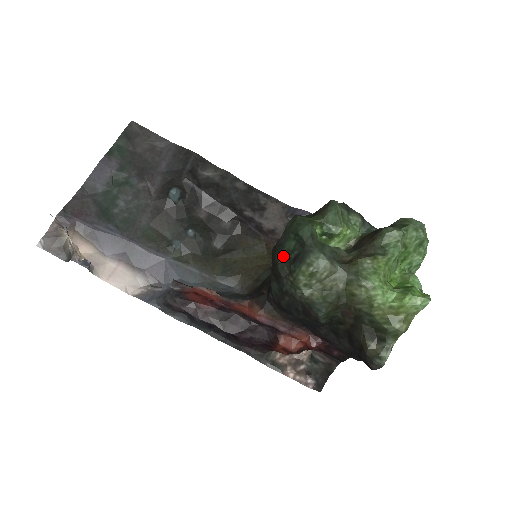
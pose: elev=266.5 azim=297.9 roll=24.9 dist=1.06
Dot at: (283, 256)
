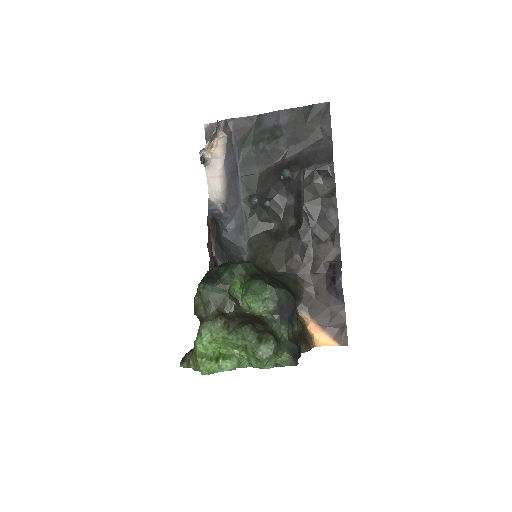
Dot at: (214, 270)
